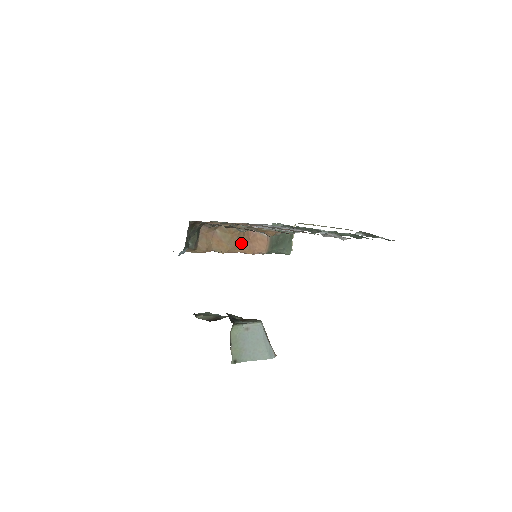
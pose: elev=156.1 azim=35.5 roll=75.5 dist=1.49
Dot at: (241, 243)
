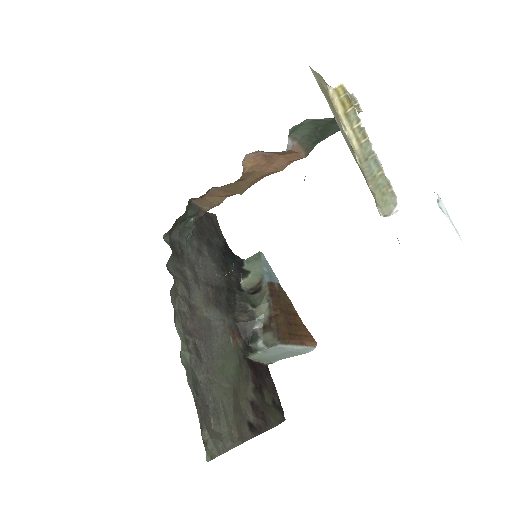
Dot at: (257, 174)
